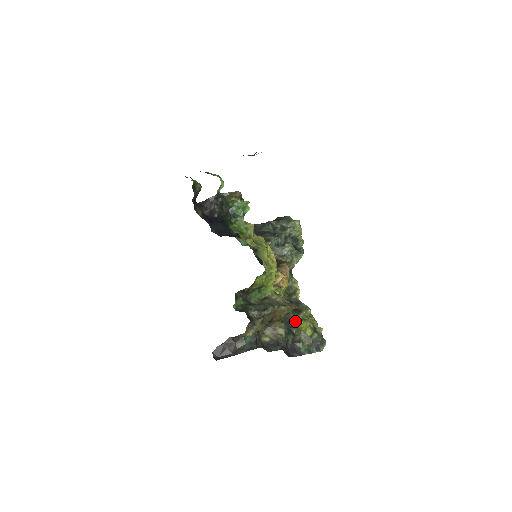
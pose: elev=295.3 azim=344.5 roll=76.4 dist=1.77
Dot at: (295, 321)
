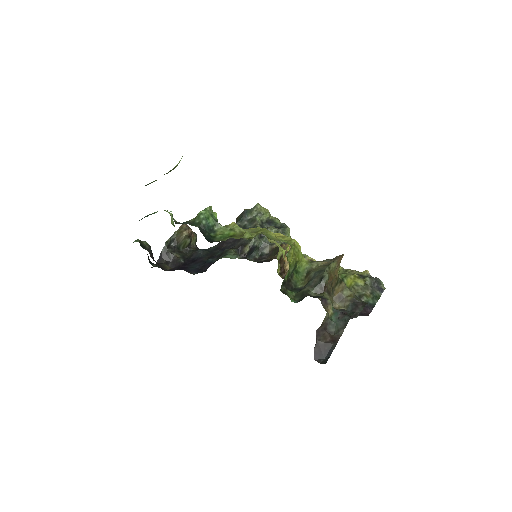
Dot at: occluded
